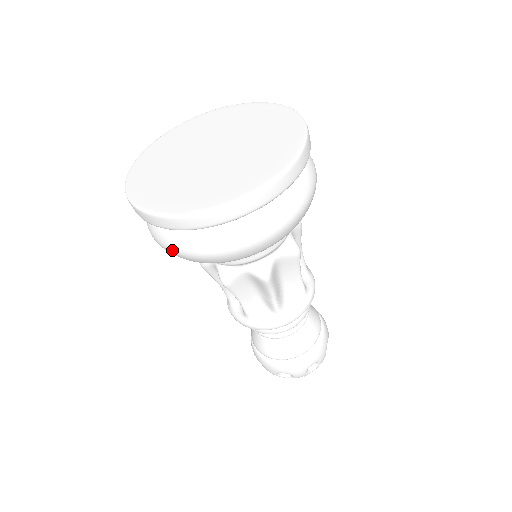
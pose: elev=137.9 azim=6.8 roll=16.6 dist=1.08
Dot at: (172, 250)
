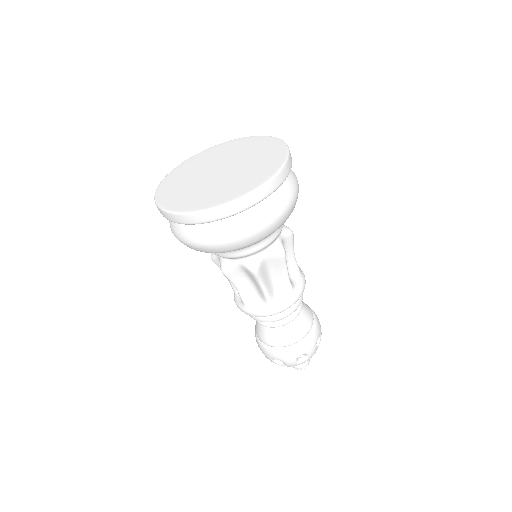
Dot at: occluded
